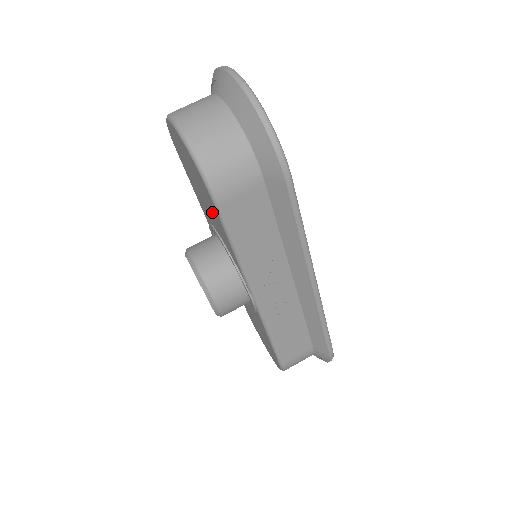
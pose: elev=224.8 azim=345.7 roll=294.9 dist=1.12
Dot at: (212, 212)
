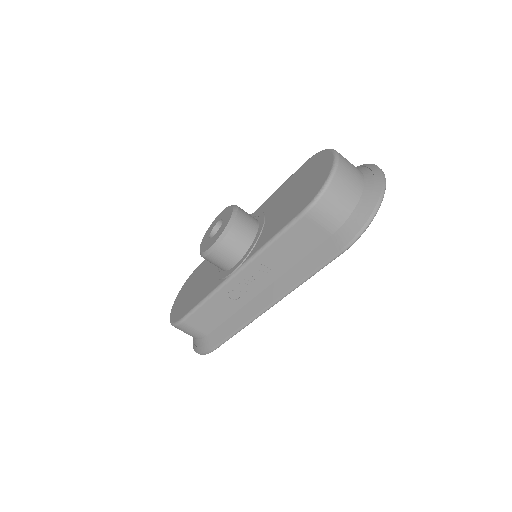
Dot at: (287, 211)
